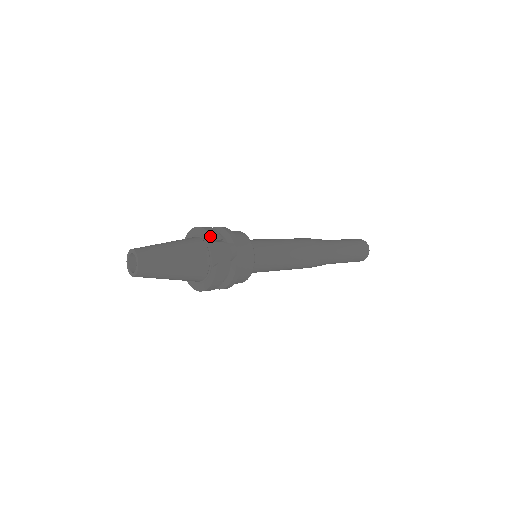
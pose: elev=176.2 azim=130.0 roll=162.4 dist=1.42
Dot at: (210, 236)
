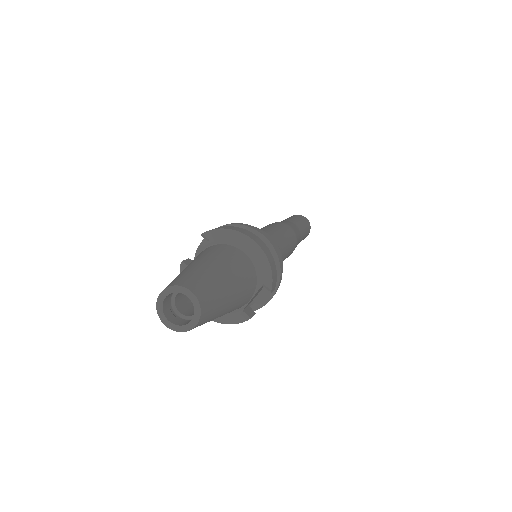
Dot at: (271, 286)
